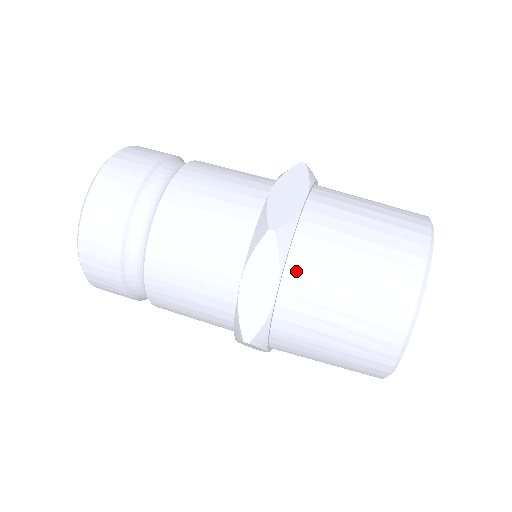
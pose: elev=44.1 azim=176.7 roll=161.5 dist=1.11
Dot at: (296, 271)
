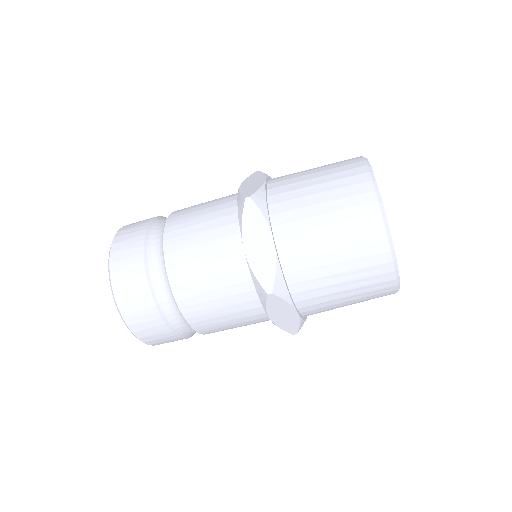
Dot at: (301, 296)
